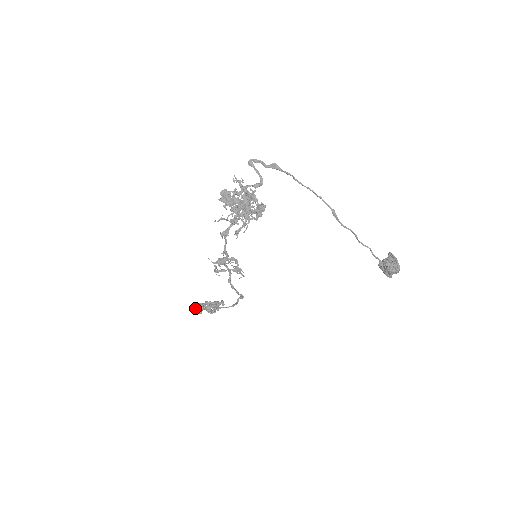
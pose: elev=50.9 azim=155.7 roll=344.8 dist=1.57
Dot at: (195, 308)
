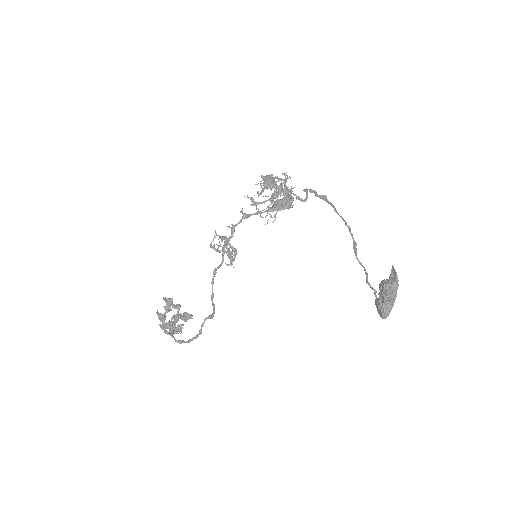
Dot at: occluded
